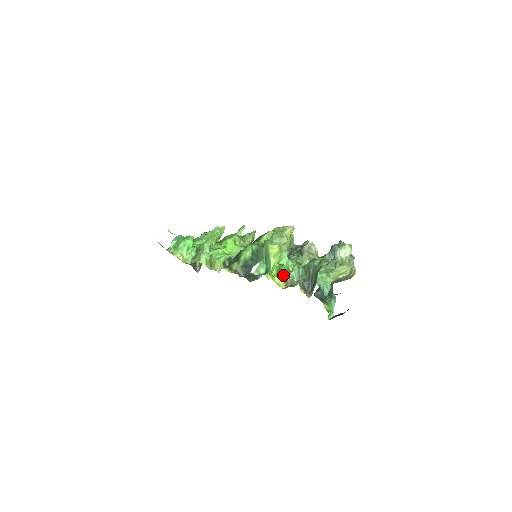
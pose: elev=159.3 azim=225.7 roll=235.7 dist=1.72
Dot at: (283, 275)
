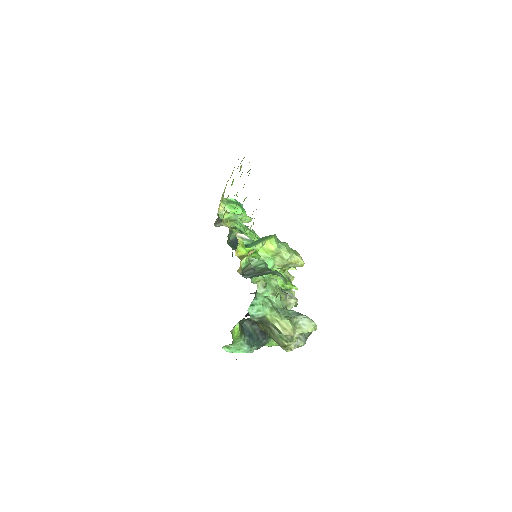
Dot at: occluded
